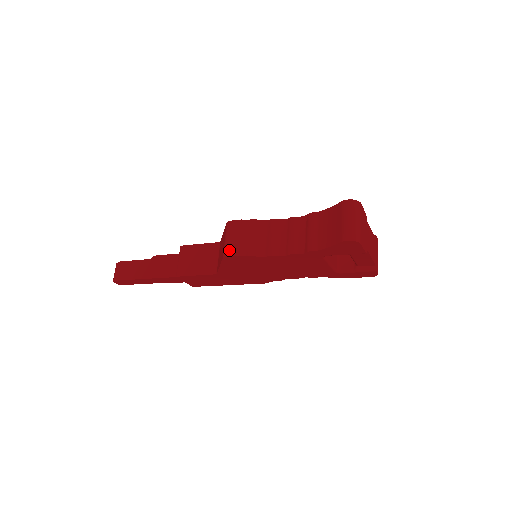
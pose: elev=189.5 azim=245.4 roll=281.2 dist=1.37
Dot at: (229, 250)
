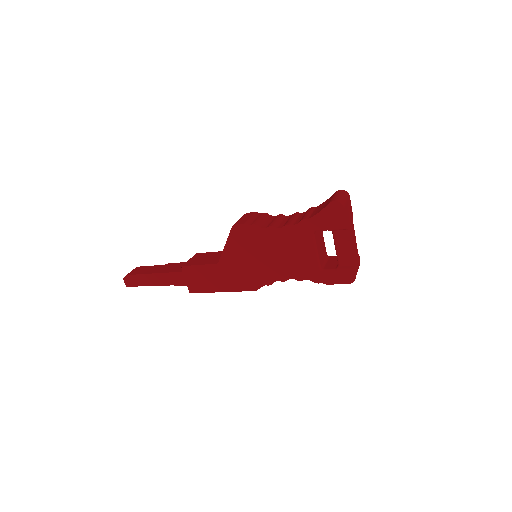
Dot at: (239, 222)
